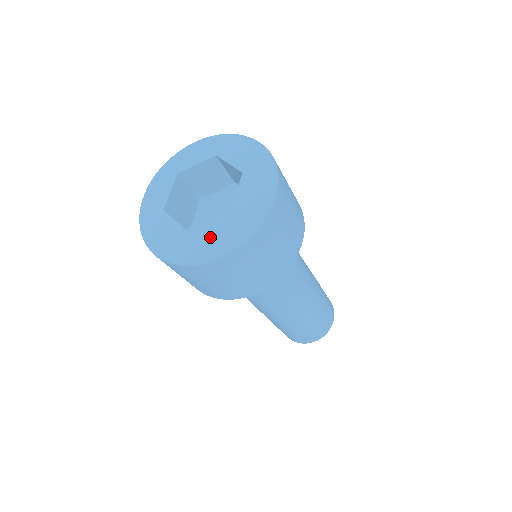
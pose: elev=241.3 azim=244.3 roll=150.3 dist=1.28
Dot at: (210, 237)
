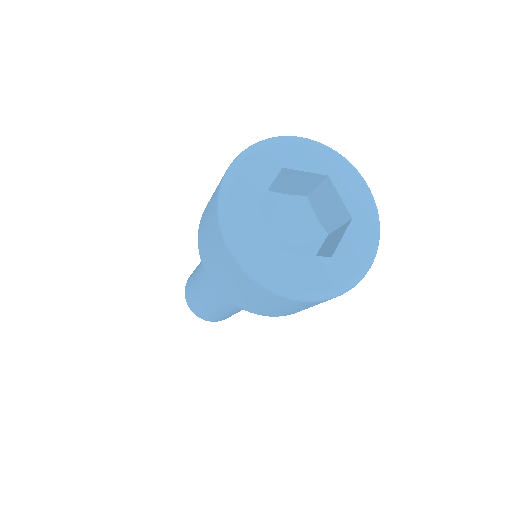
Dot at: (307, 275)
